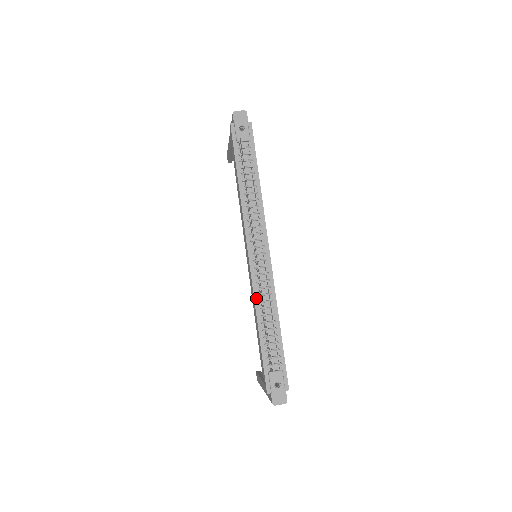
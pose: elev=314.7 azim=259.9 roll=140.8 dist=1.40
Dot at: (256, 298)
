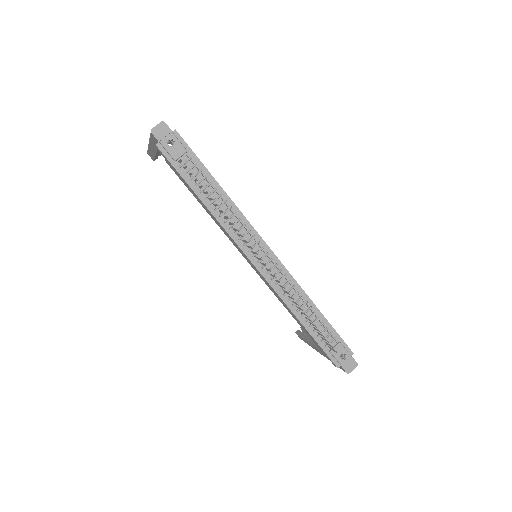
Dot at: (283, 298)
